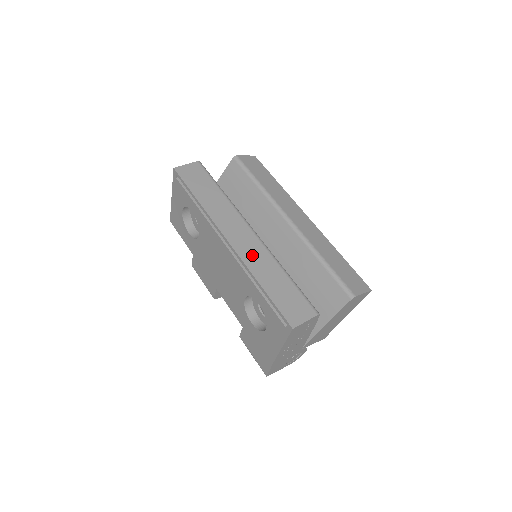
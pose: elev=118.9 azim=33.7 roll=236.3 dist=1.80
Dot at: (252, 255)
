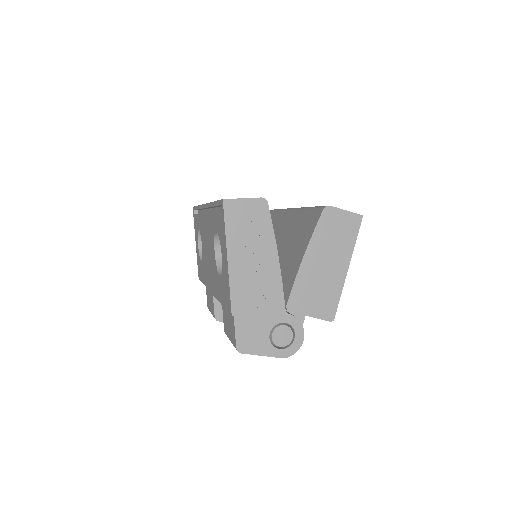
Dot at: occluded
